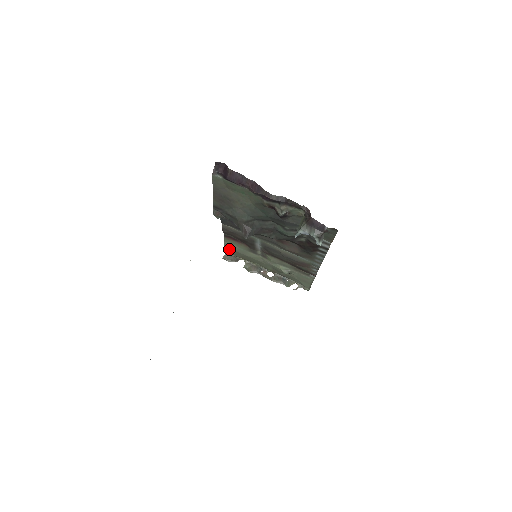
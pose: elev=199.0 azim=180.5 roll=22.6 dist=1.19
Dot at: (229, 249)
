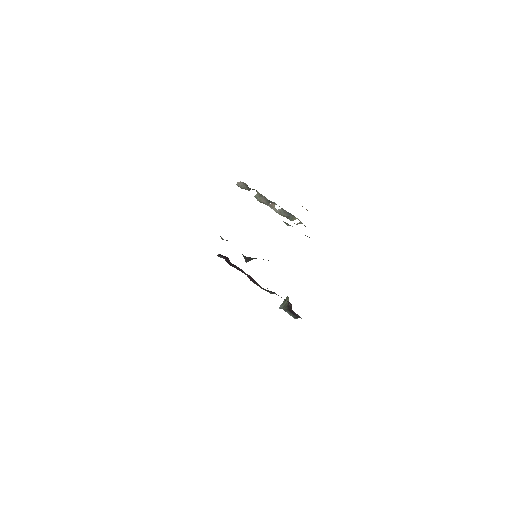
Dot at: occluded
